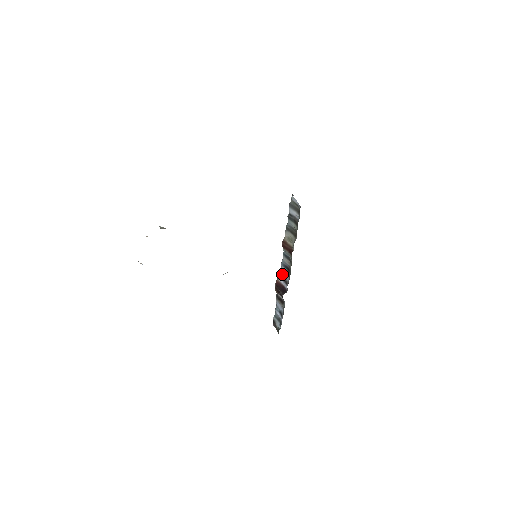
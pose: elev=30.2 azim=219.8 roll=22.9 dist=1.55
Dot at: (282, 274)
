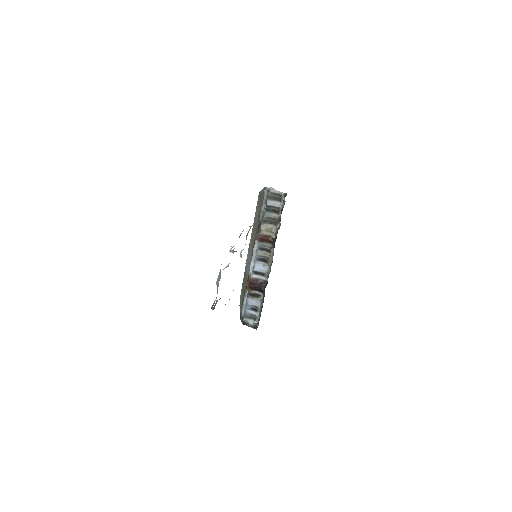
Dot at: (257, 269)
